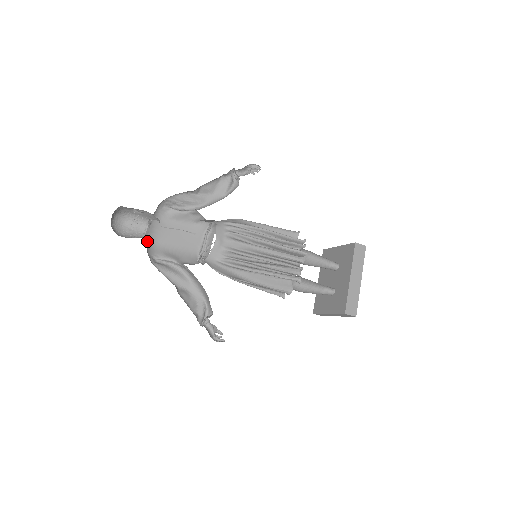
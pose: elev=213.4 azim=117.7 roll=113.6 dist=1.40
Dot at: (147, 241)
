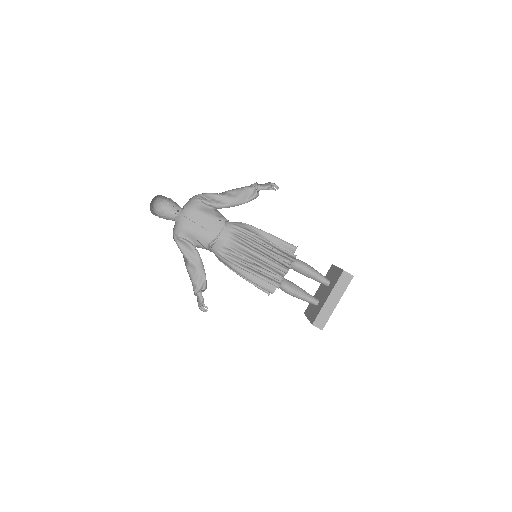
Dot at: (177, 222)
